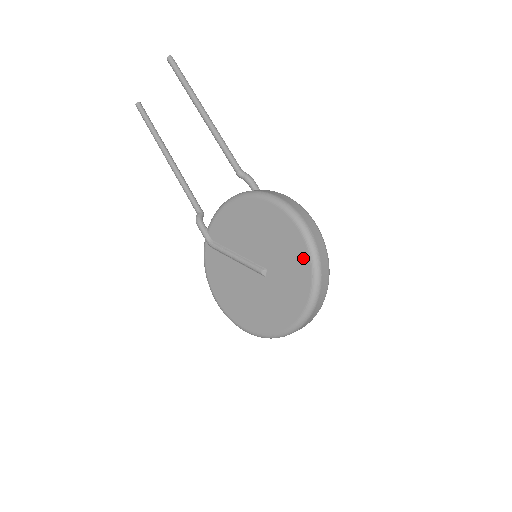
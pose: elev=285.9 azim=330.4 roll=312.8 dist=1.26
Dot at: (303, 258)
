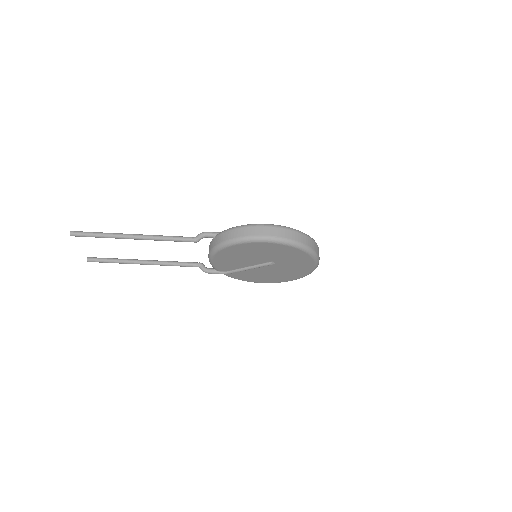
Dot at: (285, 248)
